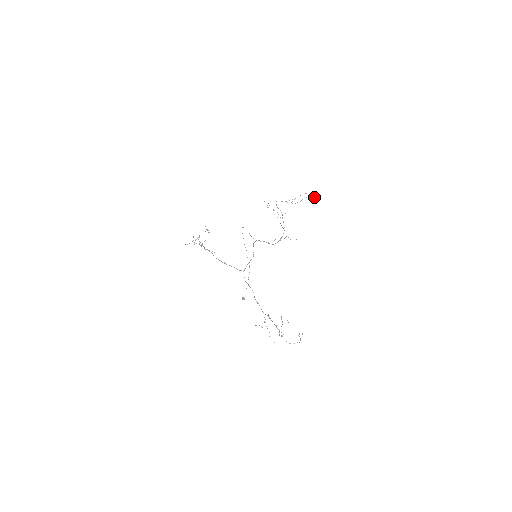
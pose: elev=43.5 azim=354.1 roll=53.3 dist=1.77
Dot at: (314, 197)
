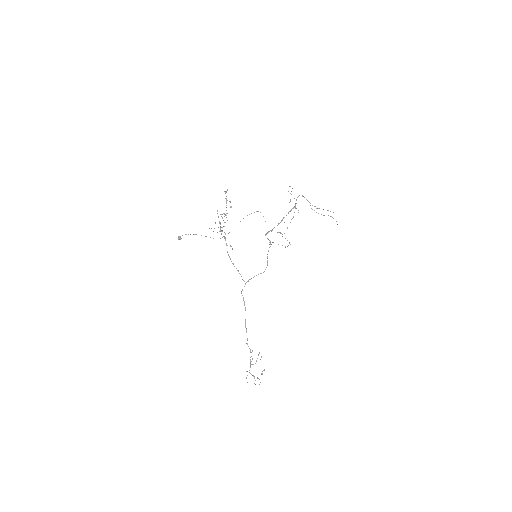
Dot at: occluded
